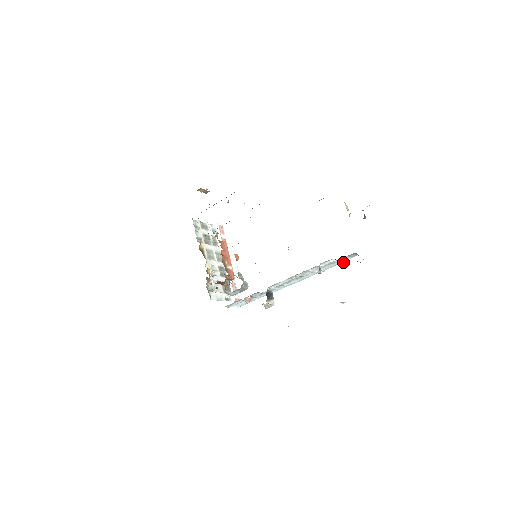
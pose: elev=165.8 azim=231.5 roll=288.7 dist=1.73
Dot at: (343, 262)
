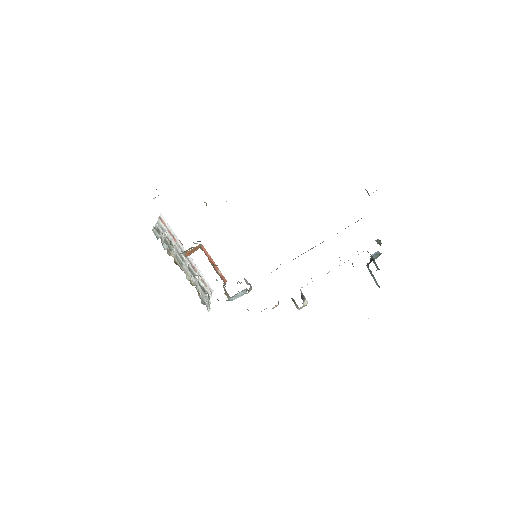
Dot at: occluded
